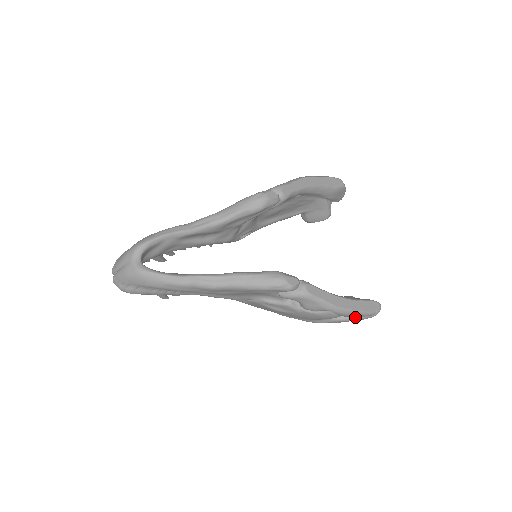
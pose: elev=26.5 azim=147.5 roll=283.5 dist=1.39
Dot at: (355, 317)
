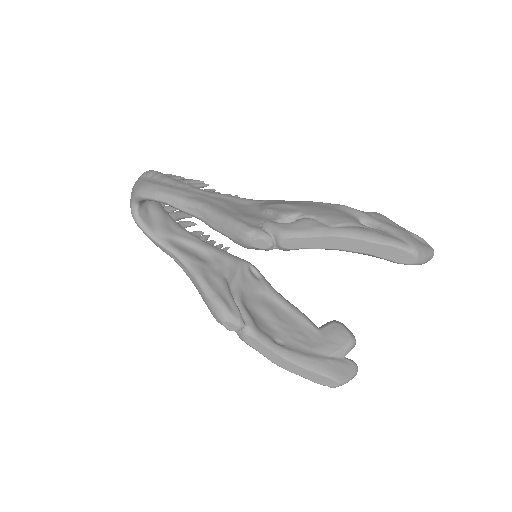
Dot at: occluded
